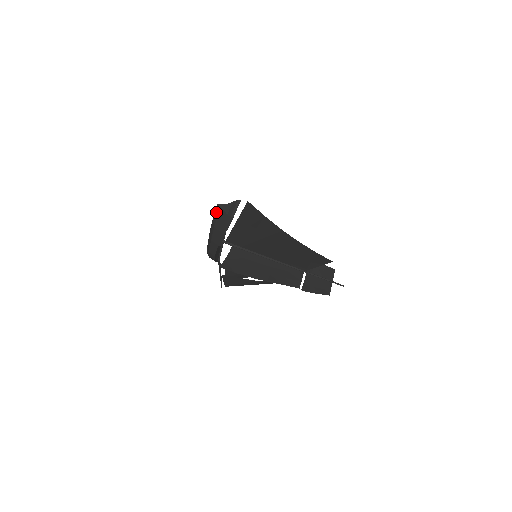
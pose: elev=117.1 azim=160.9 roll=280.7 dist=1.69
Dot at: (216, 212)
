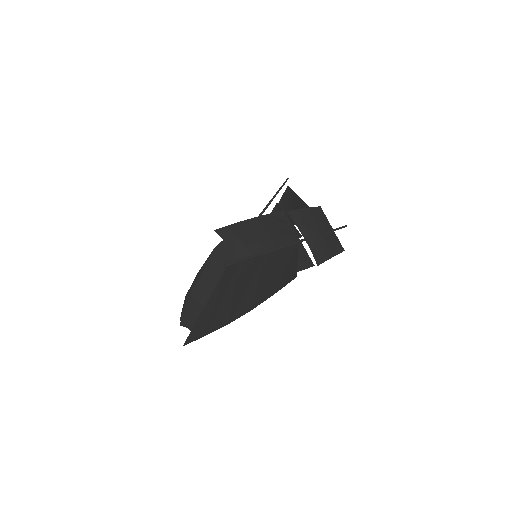
Dot at: occluded
